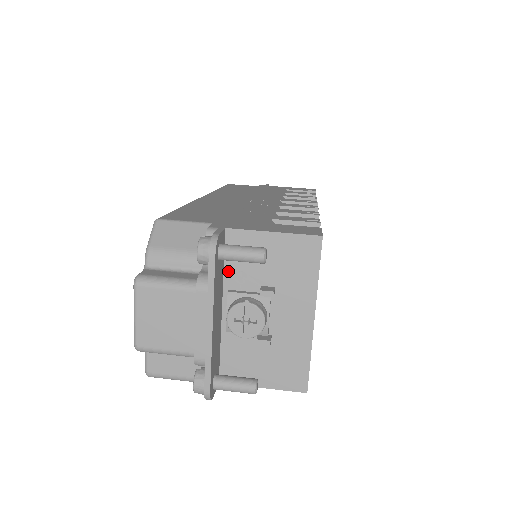
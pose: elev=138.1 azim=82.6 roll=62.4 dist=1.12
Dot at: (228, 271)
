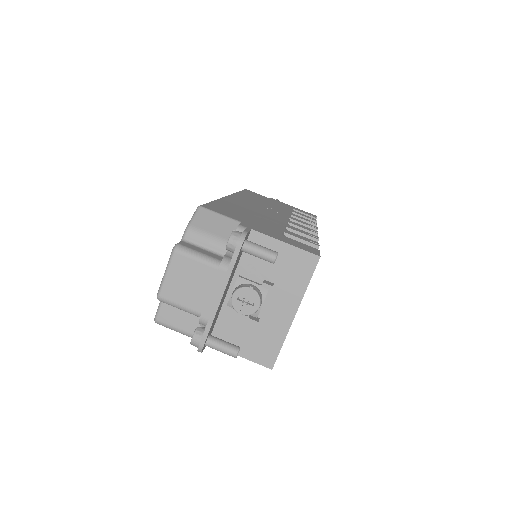
Dot at: (243, 261)
